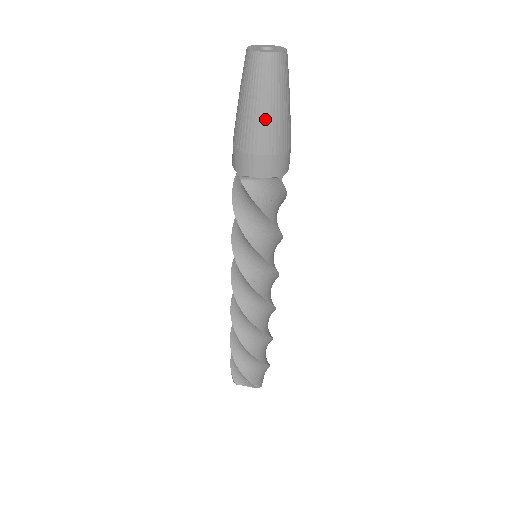
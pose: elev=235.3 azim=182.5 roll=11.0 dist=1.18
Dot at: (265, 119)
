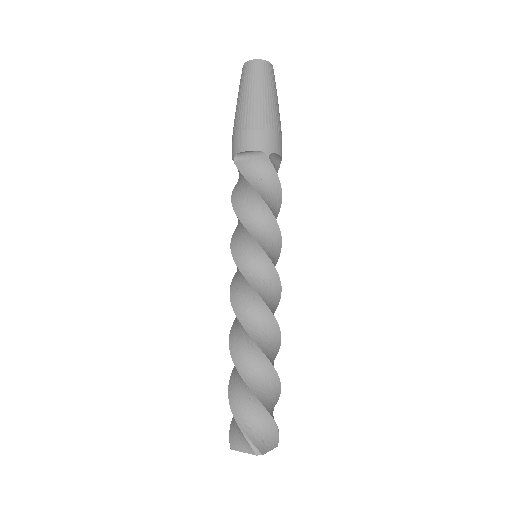
Dot at: (250, 103)
